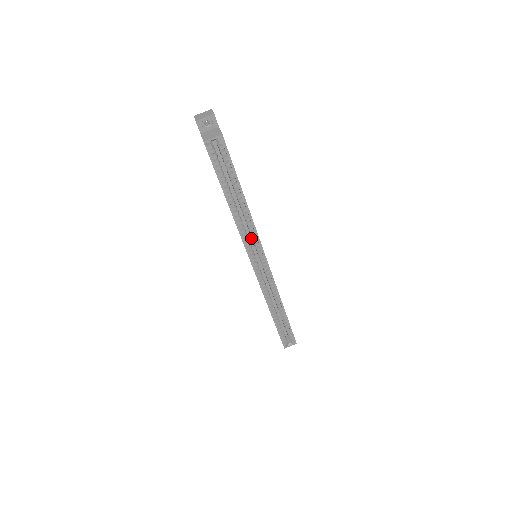
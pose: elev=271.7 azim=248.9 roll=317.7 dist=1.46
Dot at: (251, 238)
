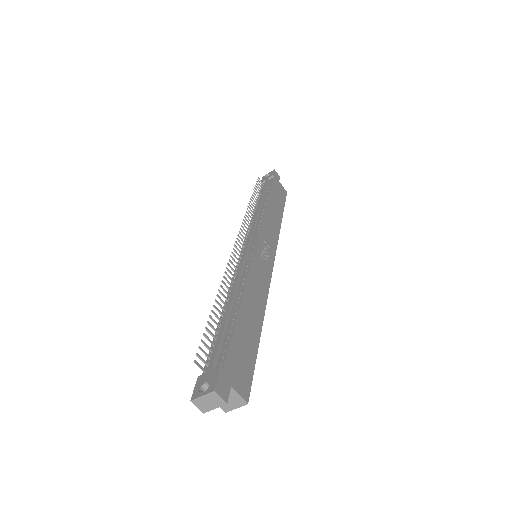
Dot at: occluded
